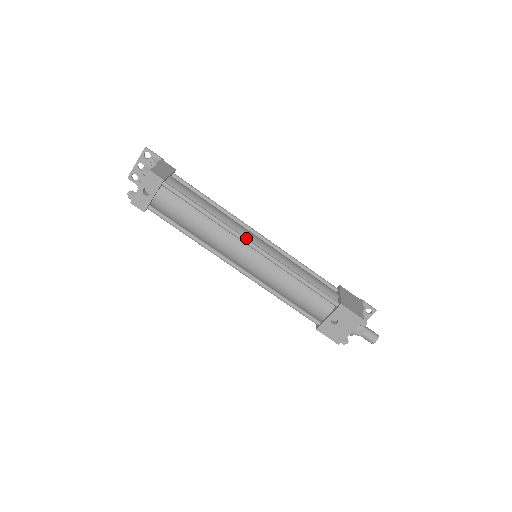
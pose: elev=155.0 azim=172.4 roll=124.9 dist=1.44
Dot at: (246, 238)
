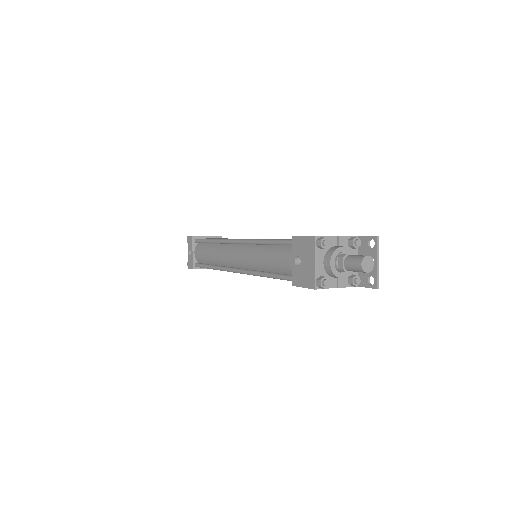
Dot at: (232, 239)
